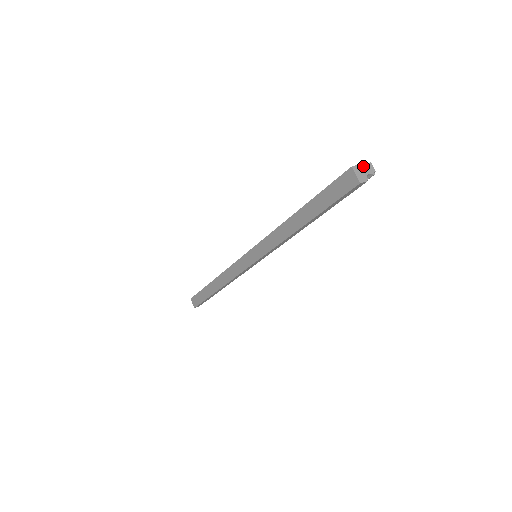
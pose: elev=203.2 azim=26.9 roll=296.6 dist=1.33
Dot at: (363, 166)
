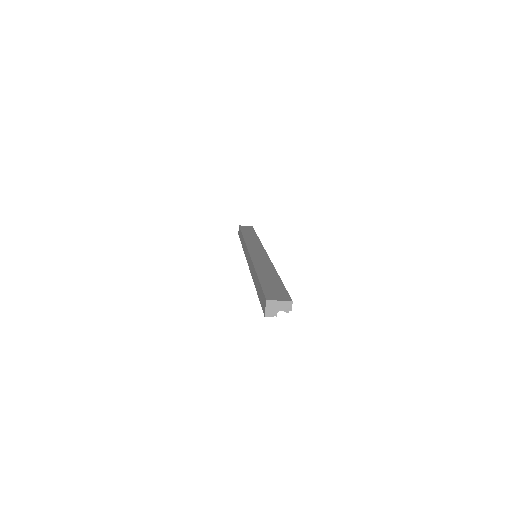
Dot at: (280, 303)
